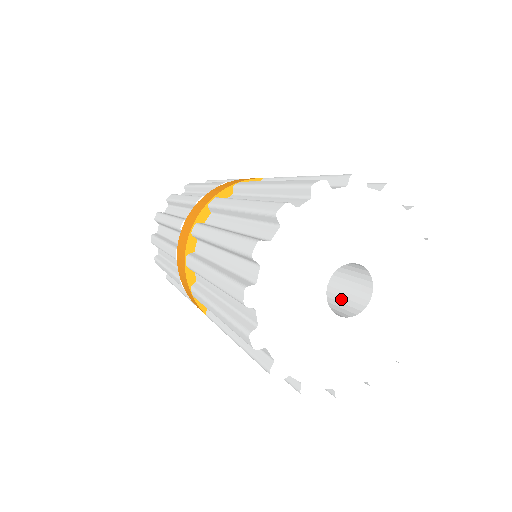
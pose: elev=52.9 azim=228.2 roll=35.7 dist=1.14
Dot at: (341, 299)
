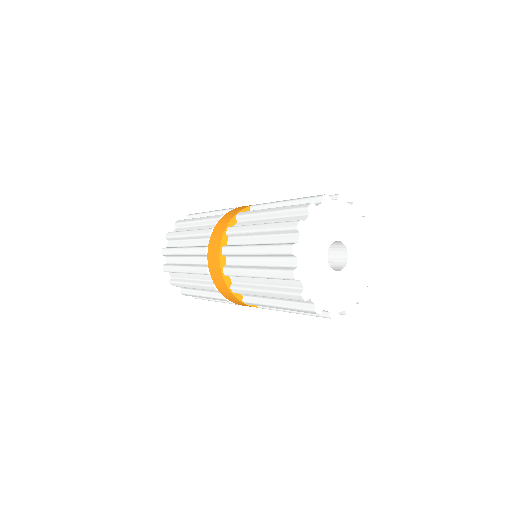
Dot at: occluded
